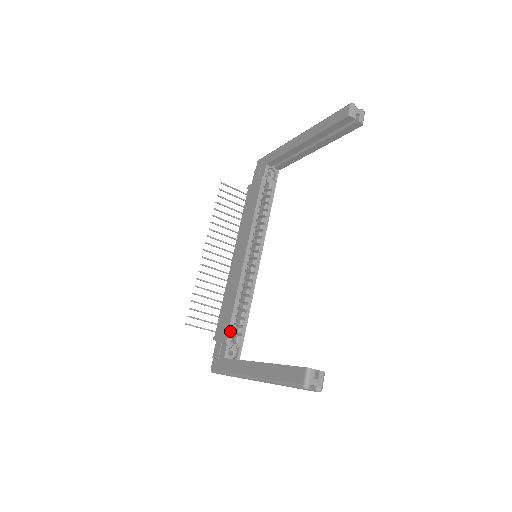
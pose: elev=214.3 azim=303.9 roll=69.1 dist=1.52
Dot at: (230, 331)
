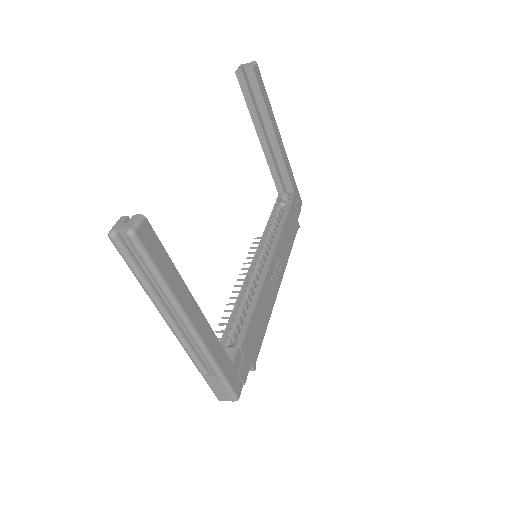
Dot at: (225, 335)
